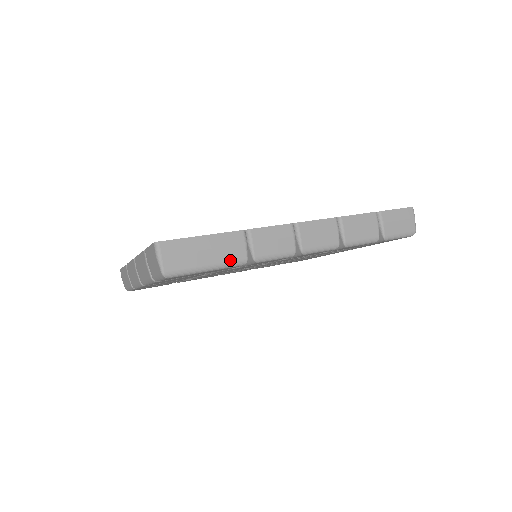
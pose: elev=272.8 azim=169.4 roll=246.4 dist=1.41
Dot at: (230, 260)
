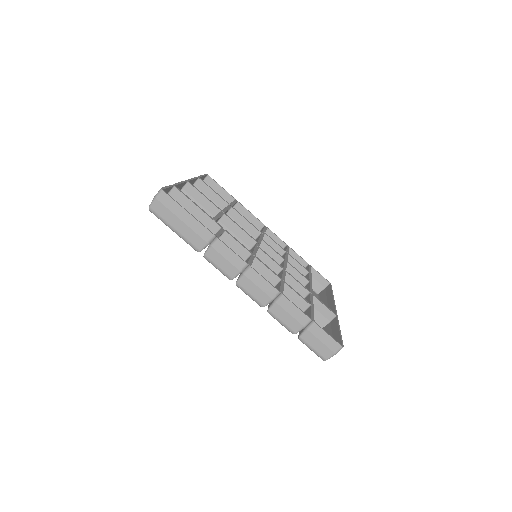
Dot at: (190, 240)
